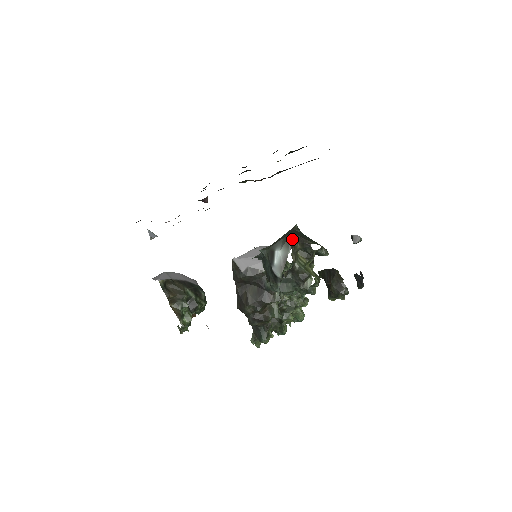
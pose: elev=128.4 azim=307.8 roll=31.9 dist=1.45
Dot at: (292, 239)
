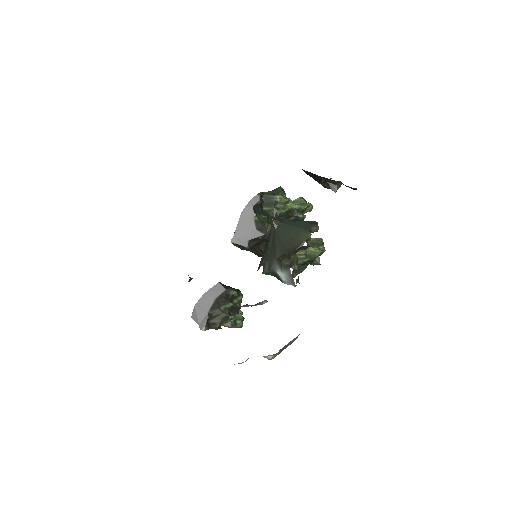
Dot at: (285, 261)
